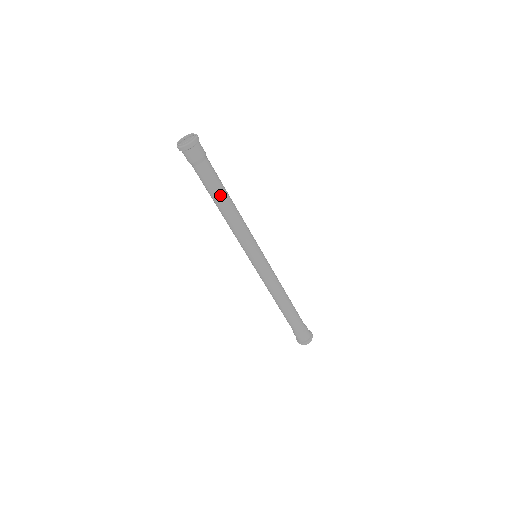
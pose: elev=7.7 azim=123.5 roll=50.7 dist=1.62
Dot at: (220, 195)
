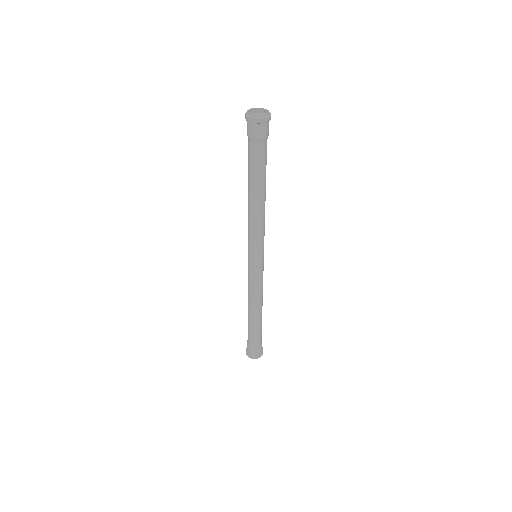
Dot at: (262, 182)
